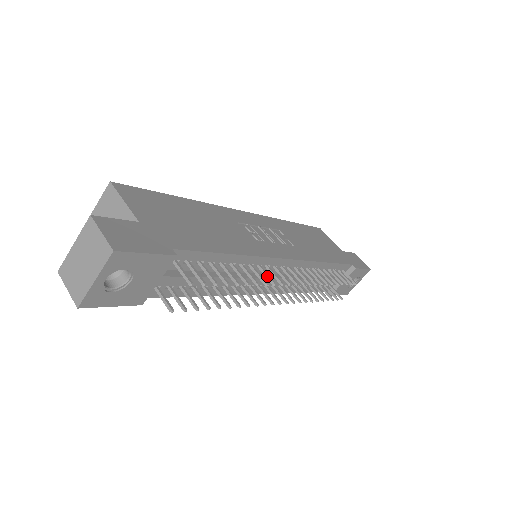
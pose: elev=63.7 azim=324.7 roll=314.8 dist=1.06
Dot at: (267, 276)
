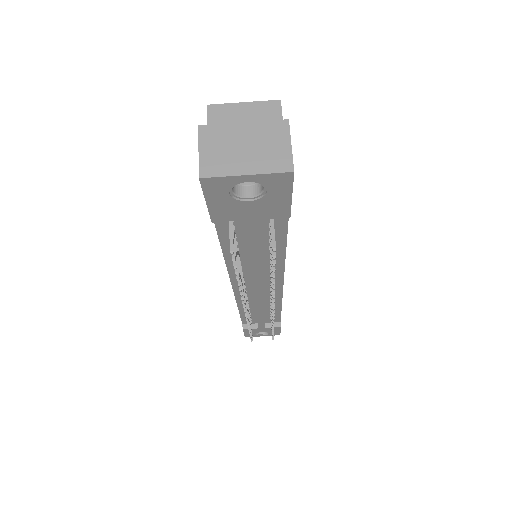
Dot at: occluded
